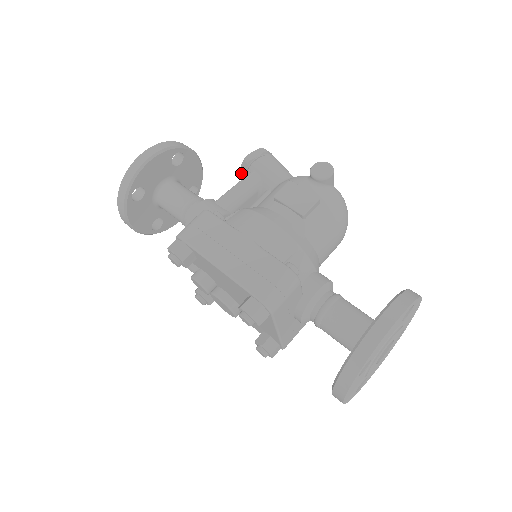
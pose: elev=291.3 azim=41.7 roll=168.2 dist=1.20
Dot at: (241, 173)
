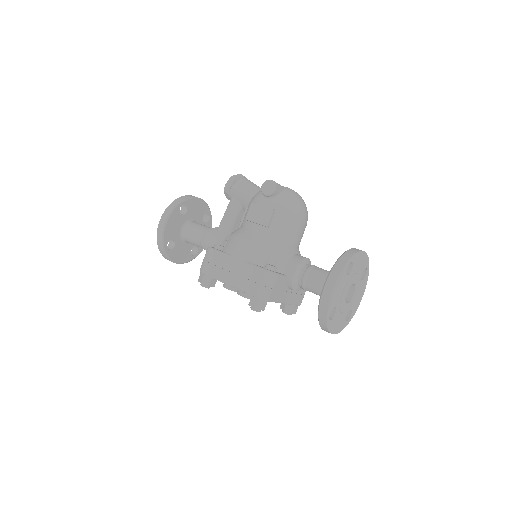
Dot at: (227, 198)
